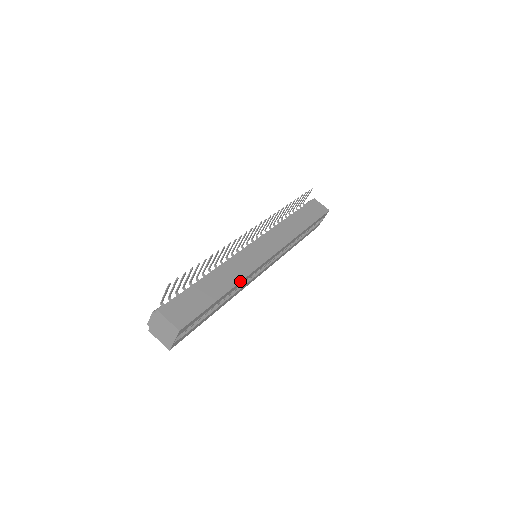
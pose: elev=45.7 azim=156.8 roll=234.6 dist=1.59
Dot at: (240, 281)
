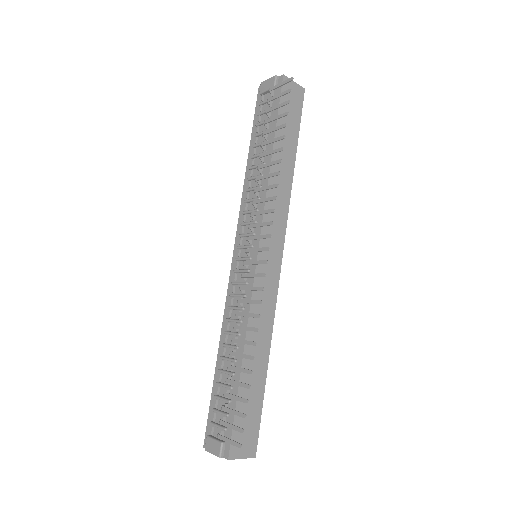
Dot at: (271, 335)
